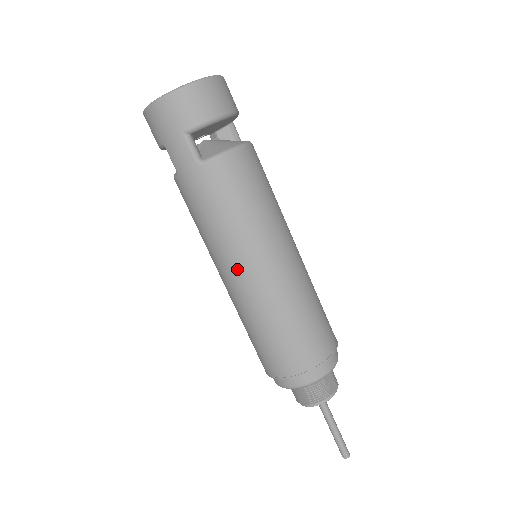
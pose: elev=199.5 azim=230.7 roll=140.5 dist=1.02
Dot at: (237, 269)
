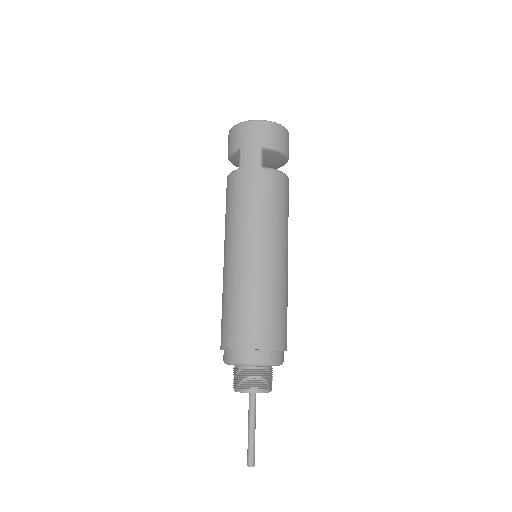
Dot at: (251, 247)
